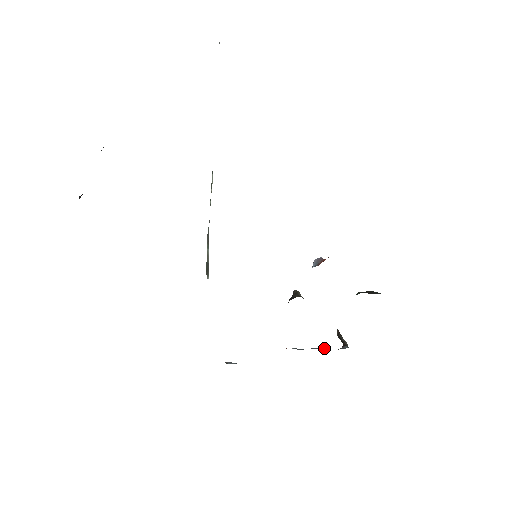
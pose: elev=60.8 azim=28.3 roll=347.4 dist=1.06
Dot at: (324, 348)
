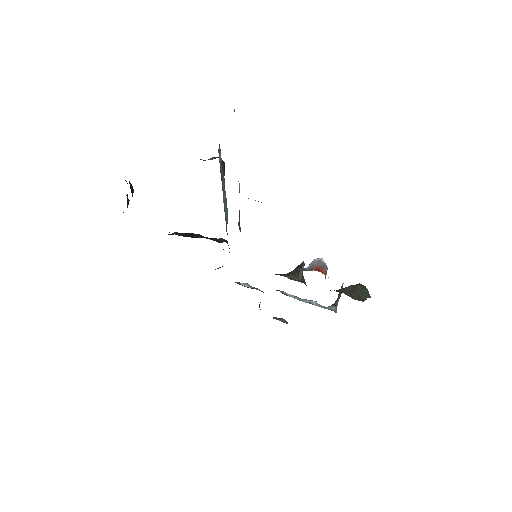
Dot at: (314, 303)
